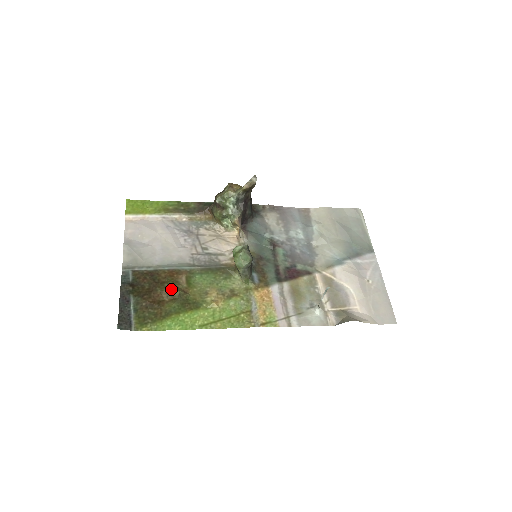
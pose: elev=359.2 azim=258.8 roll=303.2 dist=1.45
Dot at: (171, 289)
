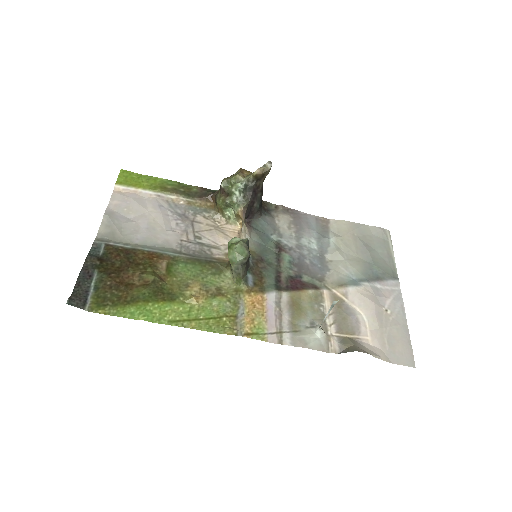
Dot at: (146, 272)
